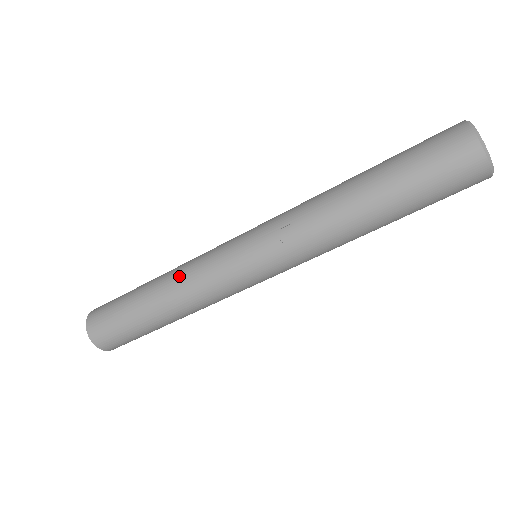
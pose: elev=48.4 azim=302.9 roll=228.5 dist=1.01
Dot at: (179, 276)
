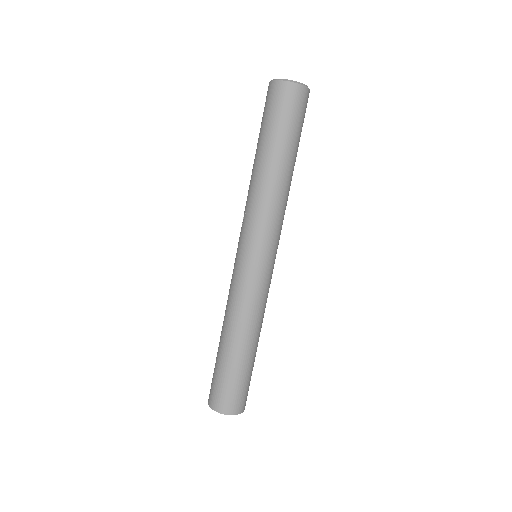
Dot at: occluded
